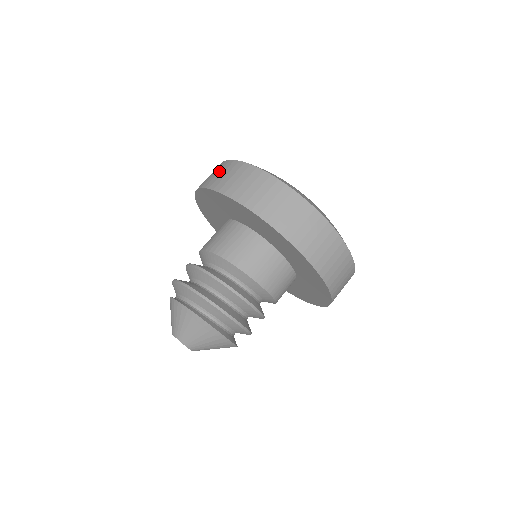
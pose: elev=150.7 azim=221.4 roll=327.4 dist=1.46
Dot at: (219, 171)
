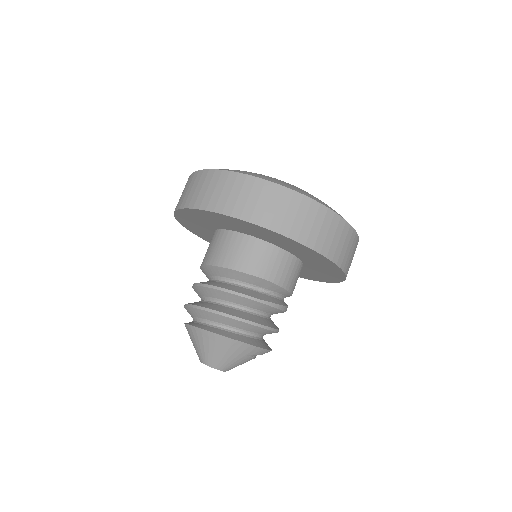
Dot at: occluded
